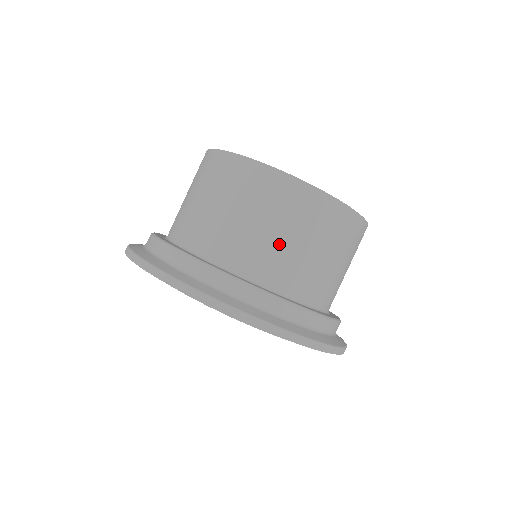
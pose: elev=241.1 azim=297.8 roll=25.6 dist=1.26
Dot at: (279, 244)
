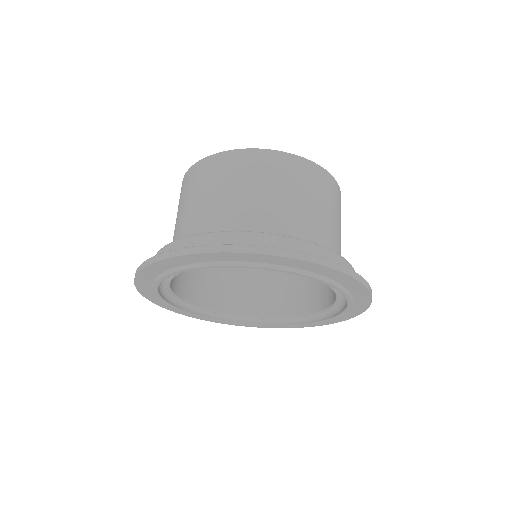
Dot at: (287, 204)
